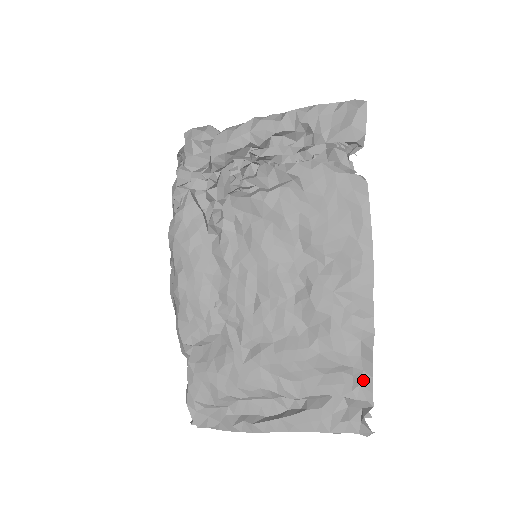
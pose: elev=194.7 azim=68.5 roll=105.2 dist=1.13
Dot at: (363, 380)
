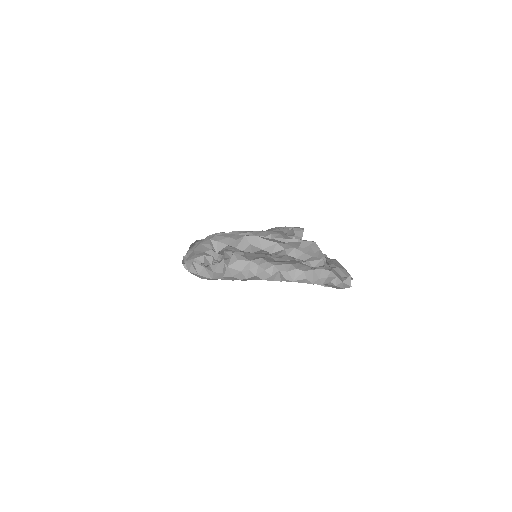
Dot at: occluded
